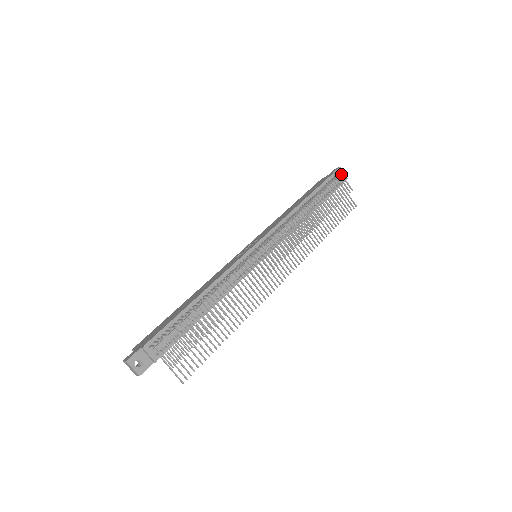
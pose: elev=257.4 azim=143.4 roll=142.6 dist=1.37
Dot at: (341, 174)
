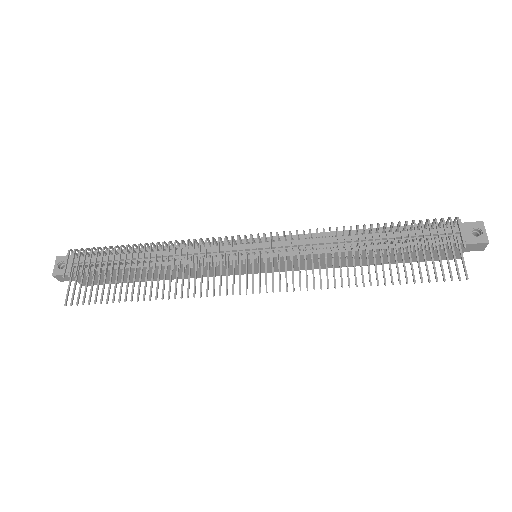
Dot at: occluded
